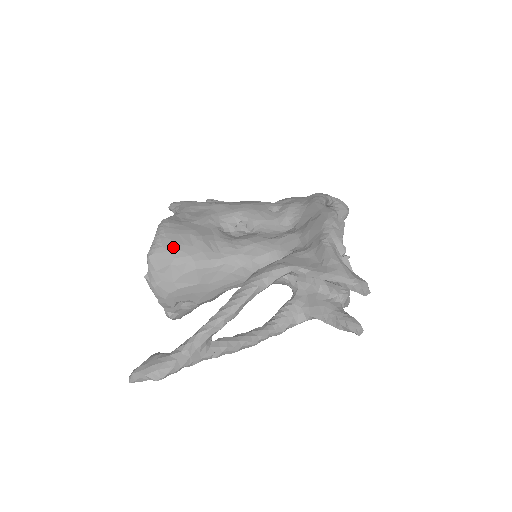
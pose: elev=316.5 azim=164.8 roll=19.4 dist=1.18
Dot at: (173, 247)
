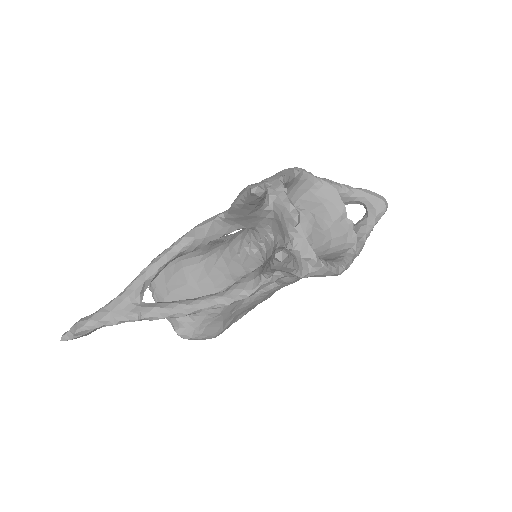
Dot at: occluded
